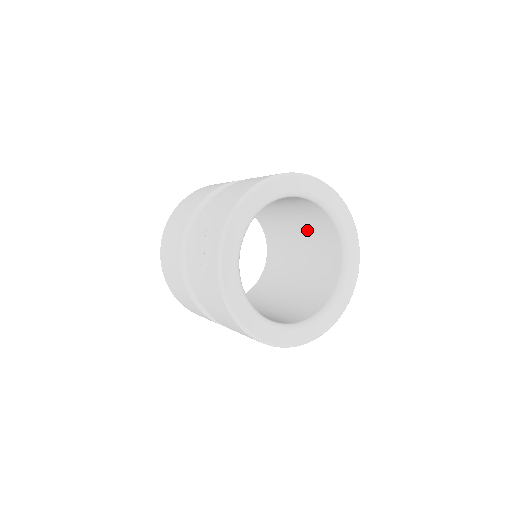
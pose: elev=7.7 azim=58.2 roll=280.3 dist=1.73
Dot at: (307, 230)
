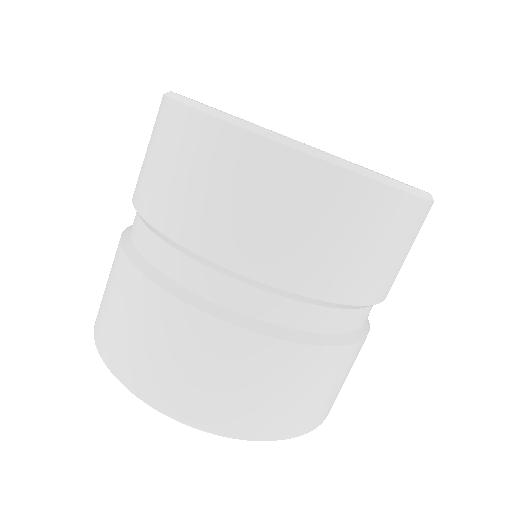
Dot at: occluded
